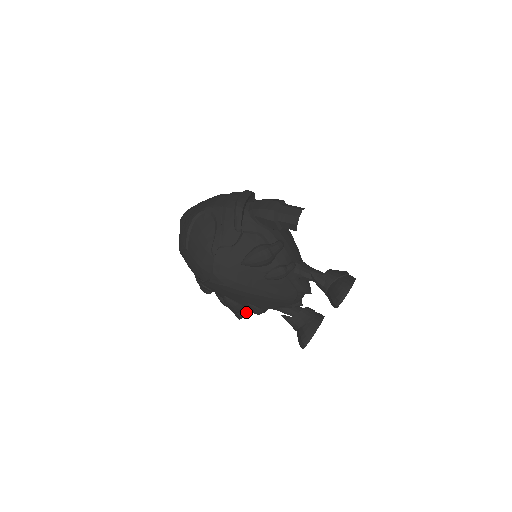
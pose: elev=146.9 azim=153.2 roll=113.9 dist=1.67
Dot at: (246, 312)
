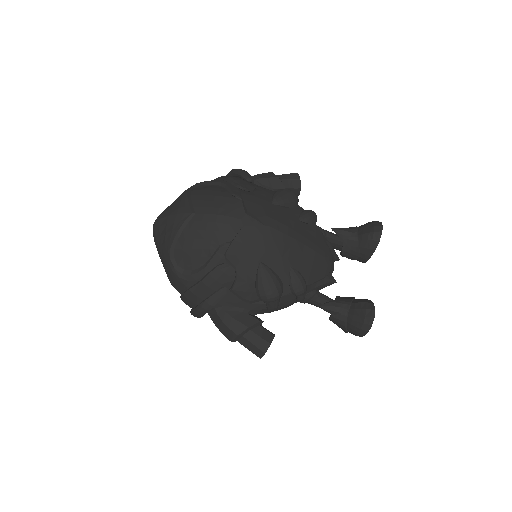
Dot at: (272, 333)
